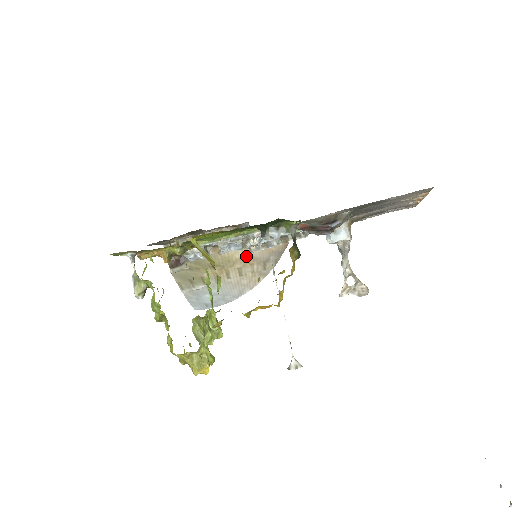
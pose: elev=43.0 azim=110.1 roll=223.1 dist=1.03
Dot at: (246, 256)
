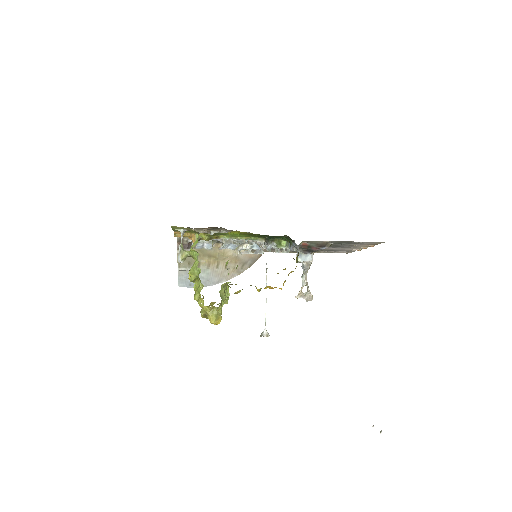
Dot at: (235, 255)
